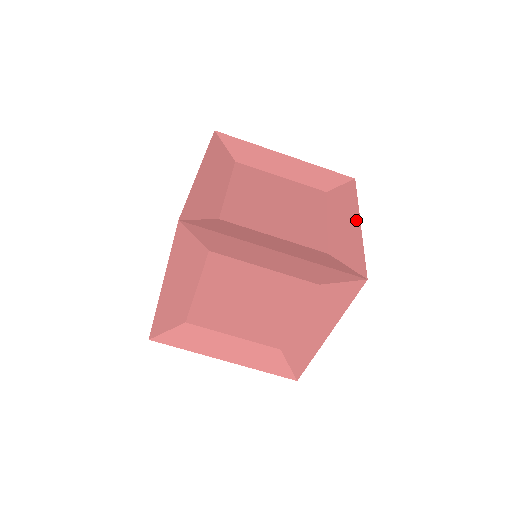
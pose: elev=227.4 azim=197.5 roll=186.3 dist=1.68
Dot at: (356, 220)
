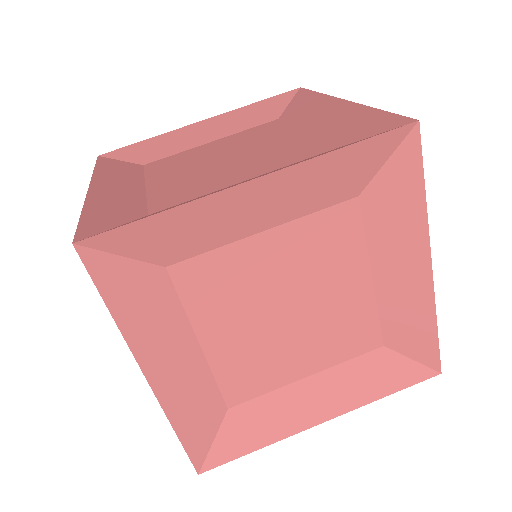
Dot at: (337, 103)
